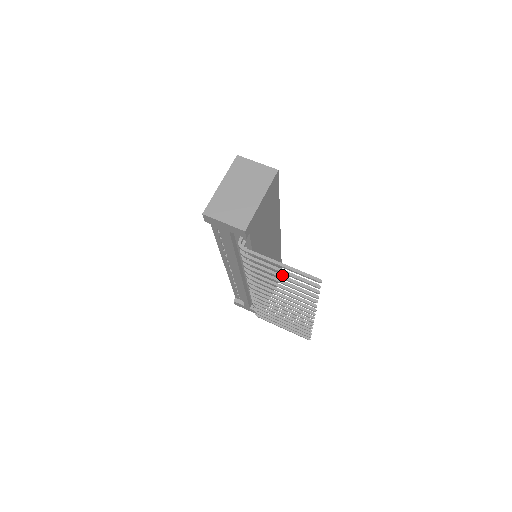
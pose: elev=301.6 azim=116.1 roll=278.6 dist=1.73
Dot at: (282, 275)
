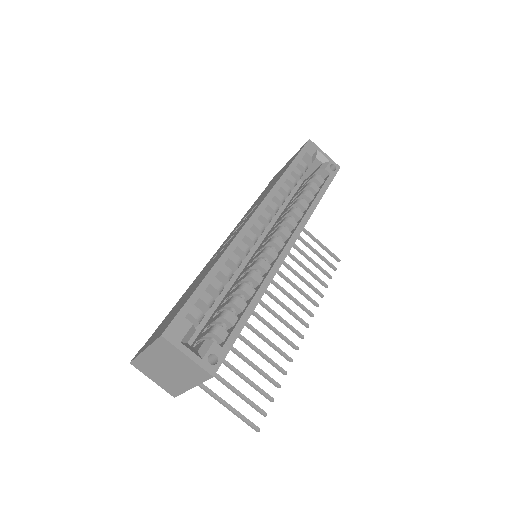
Dot at: (239, 375)
